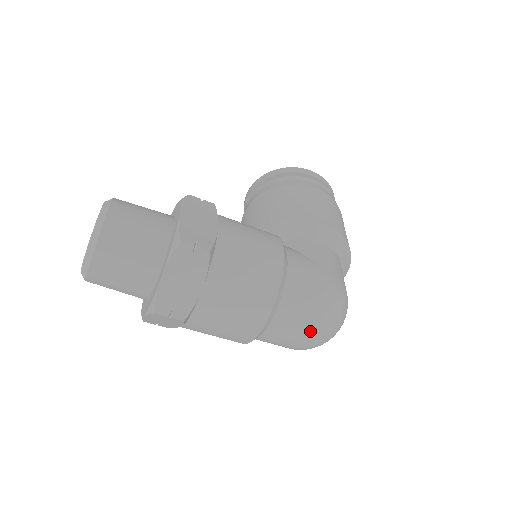
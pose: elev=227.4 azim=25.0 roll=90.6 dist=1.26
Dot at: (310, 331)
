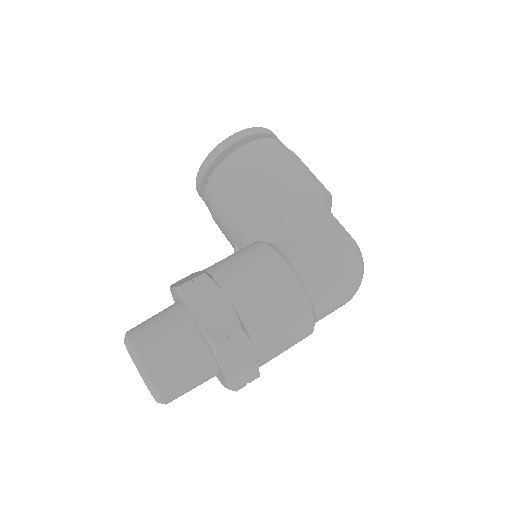
Dot at: (347, 296)
